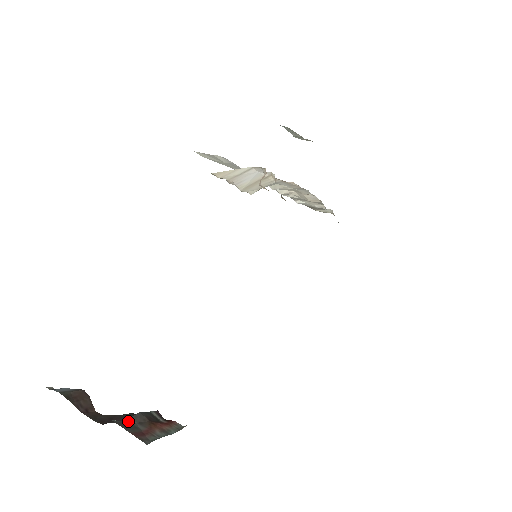
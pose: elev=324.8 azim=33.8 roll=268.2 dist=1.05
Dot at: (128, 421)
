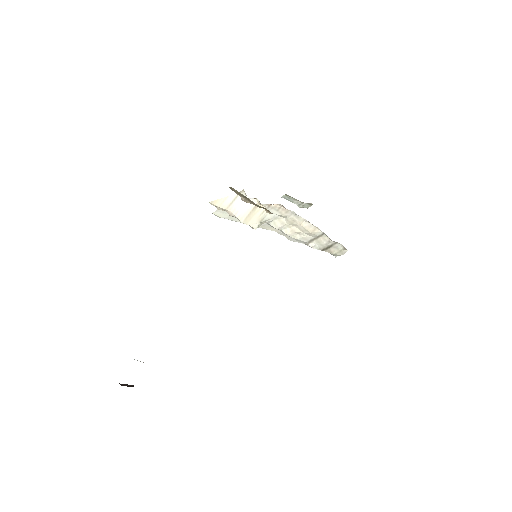
Dot at: occluded
